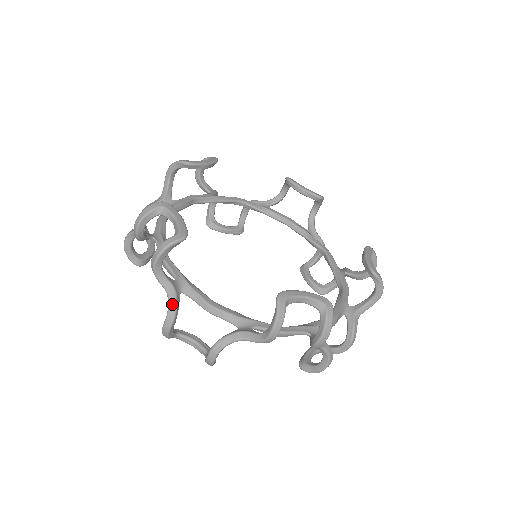
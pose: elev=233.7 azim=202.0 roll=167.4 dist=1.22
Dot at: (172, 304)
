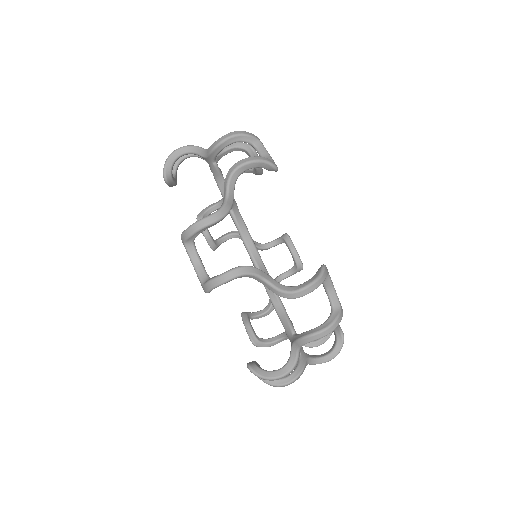
Dot at: (227, 207)
